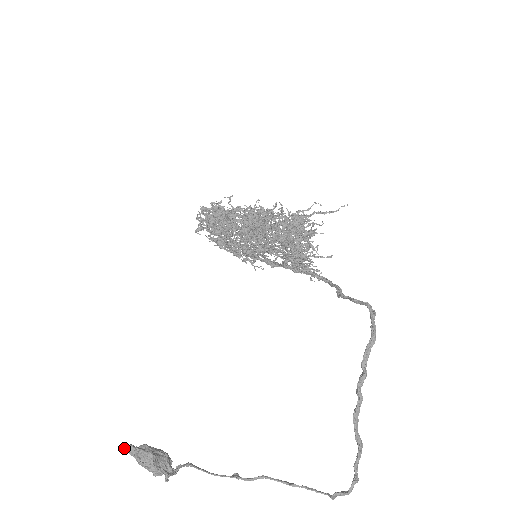
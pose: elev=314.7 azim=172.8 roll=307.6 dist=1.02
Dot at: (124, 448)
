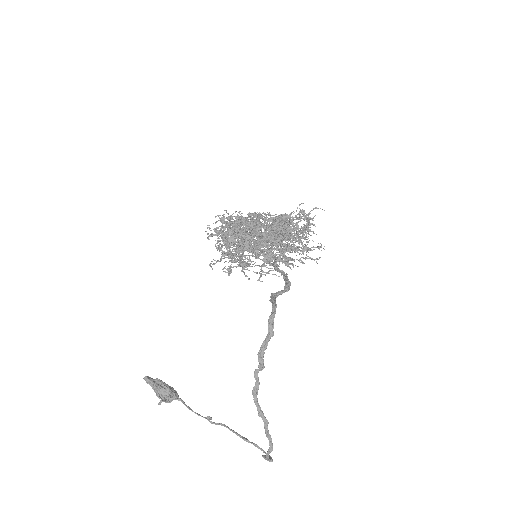
Dot at: occluded
